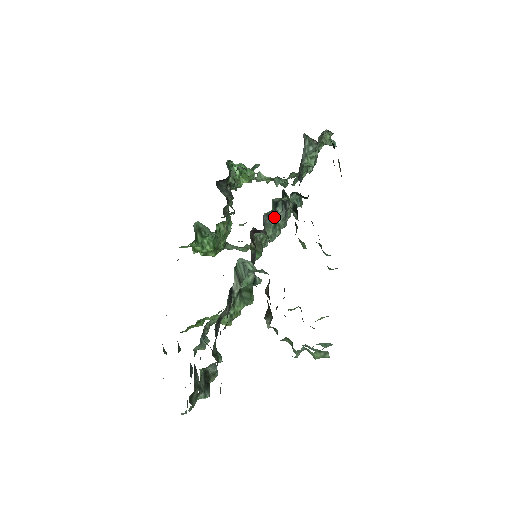
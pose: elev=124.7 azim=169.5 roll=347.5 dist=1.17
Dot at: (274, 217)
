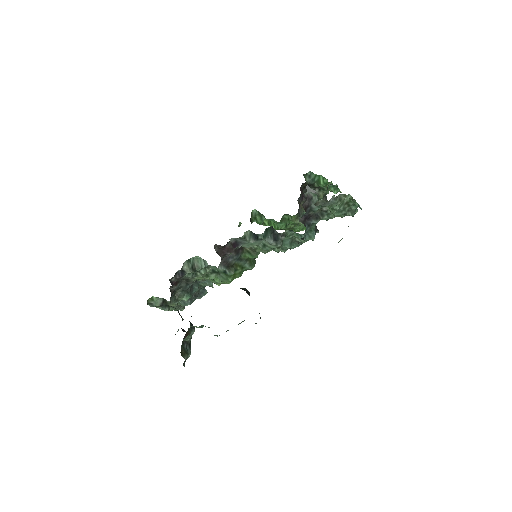
Dot at: (251, 242)
